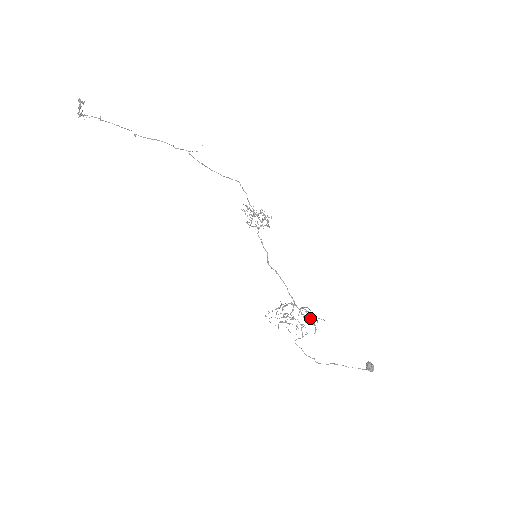
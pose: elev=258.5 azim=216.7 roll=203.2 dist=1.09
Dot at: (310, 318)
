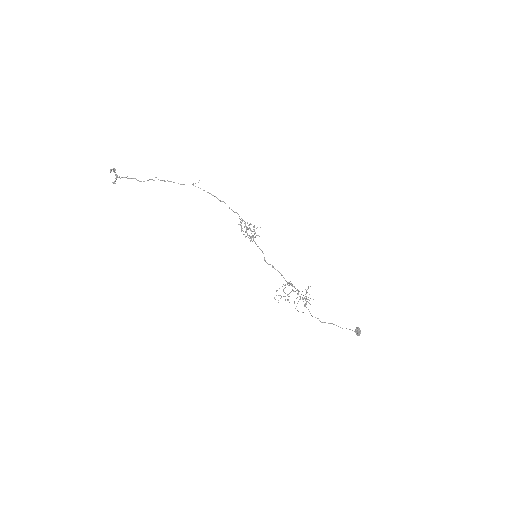
Dot at: (304, 298)
